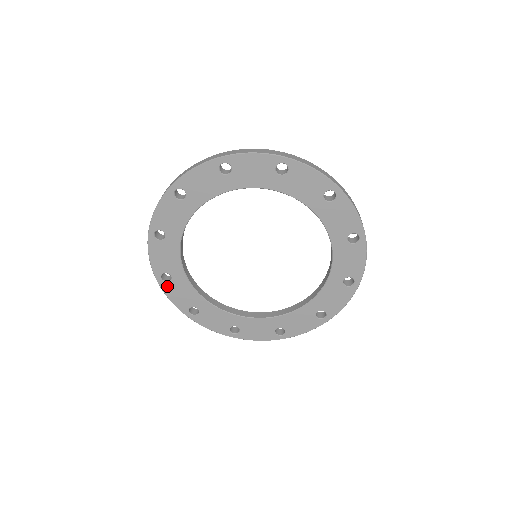
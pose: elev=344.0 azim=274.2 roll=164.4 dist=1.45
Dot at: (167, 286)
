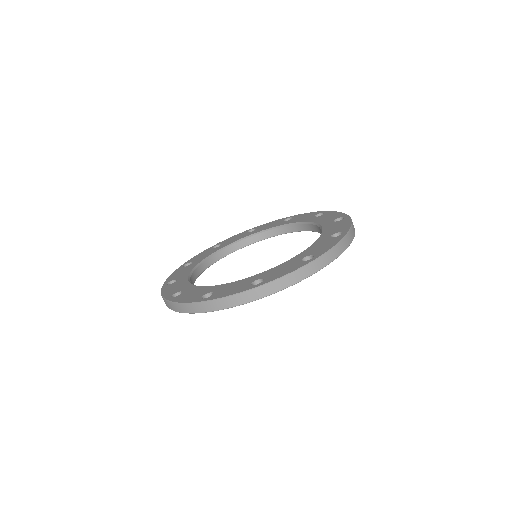
Dot at: occluded
